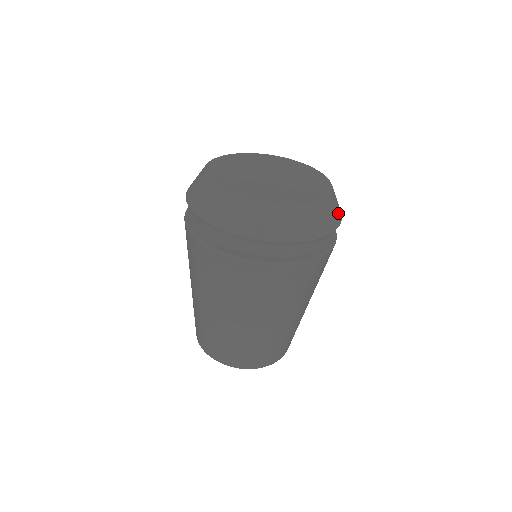
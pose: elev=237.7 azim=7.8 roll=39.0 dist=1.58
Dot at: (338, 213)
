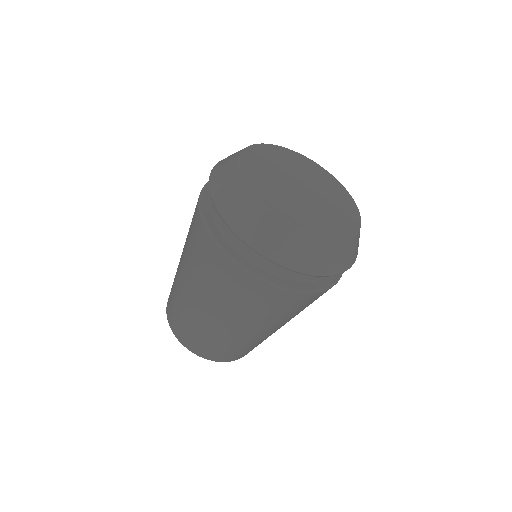
Dot at: (324, 265)
